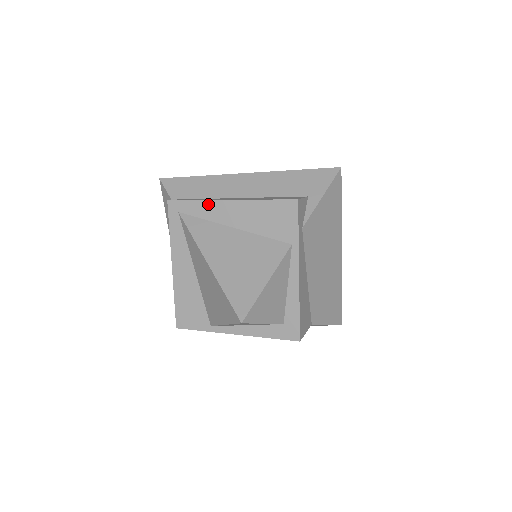
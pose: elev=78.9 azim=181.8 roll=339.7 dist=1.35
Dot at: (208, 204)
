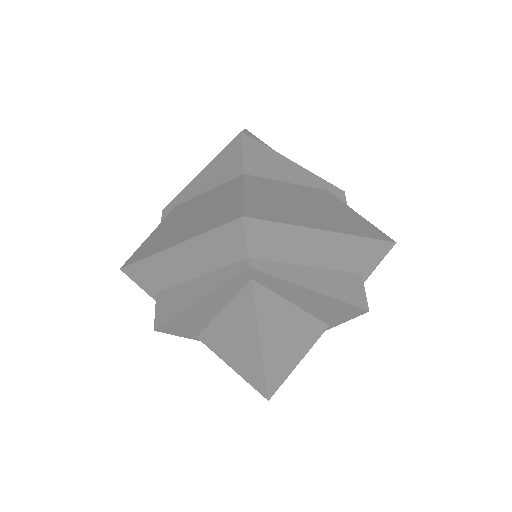
Dot at: (292, 286)
